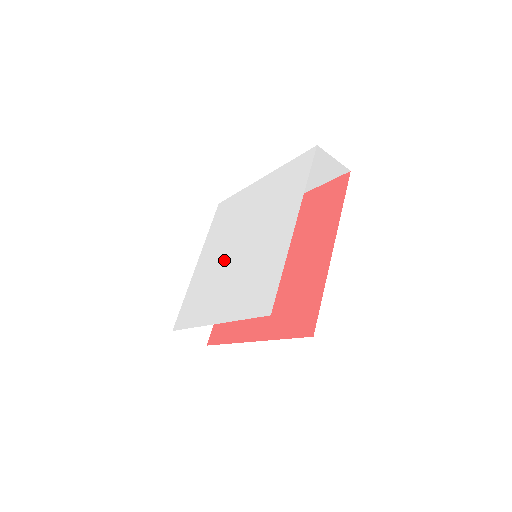
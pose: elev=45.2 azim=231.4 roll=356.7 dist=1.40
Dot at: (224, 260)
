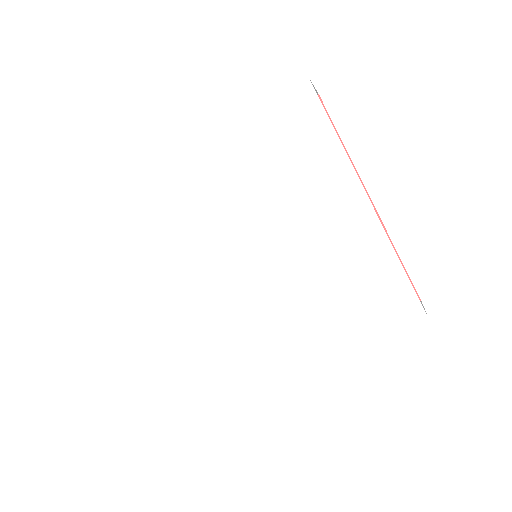
Dot at: (230, 289)
